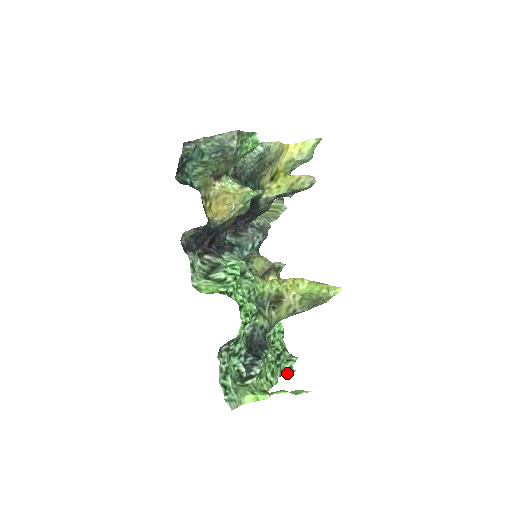
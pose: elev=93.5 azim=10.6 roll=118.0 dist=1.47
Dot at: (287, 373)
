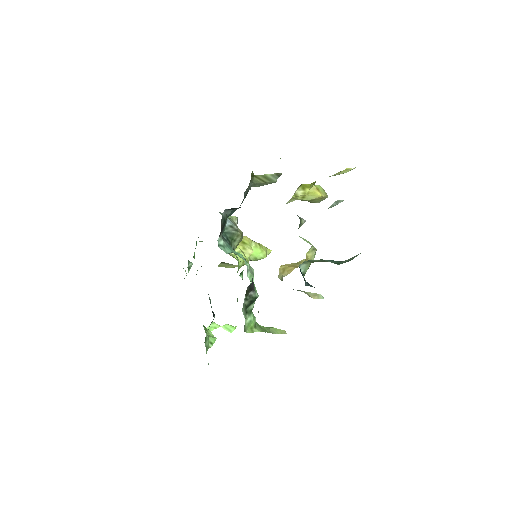
Dot at: occluded
